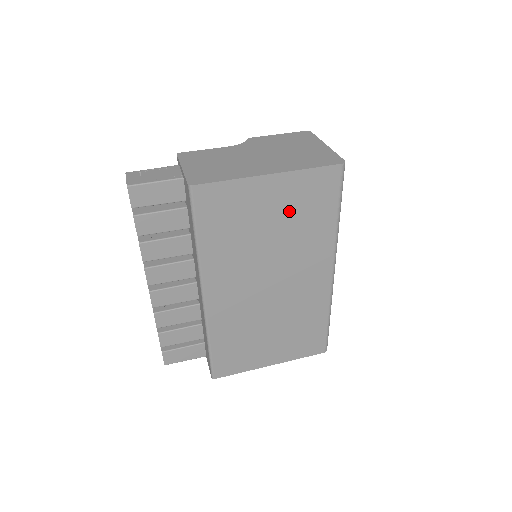
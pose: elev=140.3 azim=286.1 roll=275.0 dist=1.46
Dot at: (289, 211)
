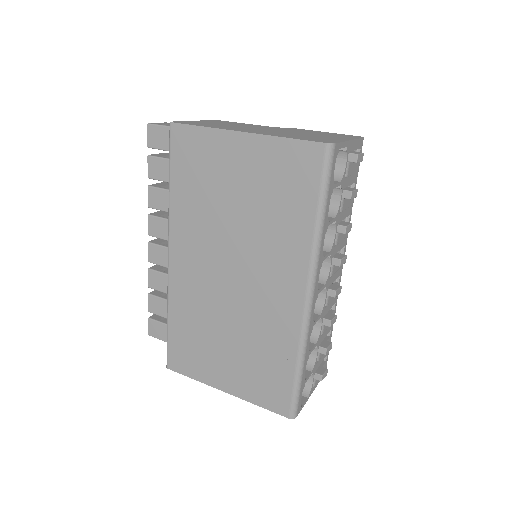
Dot at: (259, 187)
